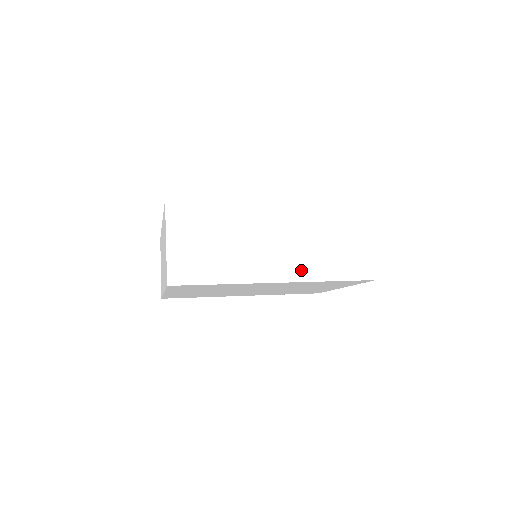
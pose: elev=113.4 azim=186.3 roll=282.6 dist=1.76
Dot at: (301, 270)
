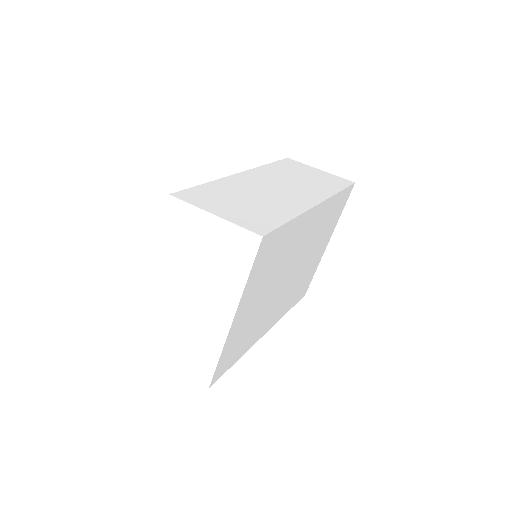
Dot at: (317, 193)
